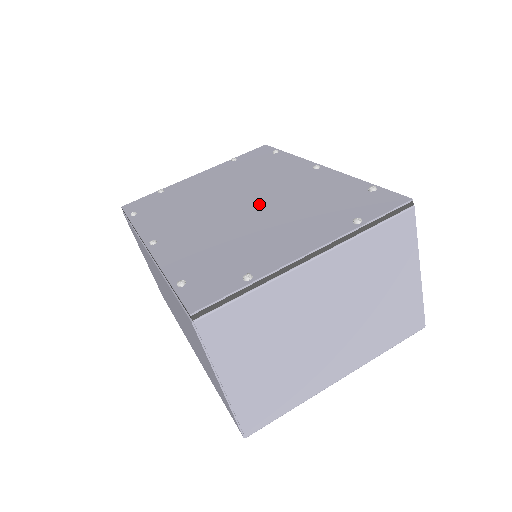
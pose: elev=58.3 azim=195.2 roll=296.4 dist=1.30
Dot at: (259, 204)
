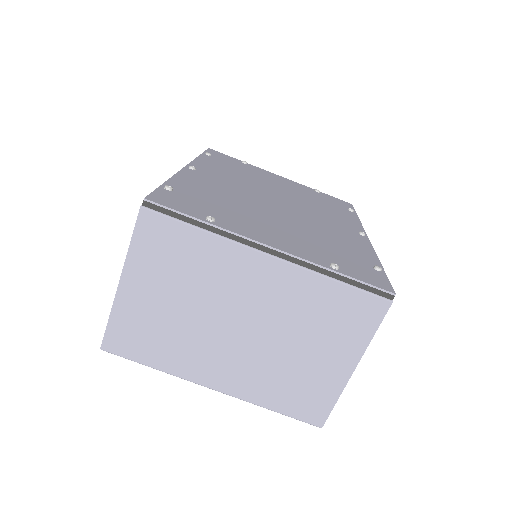
Dot at: (289, 212)
